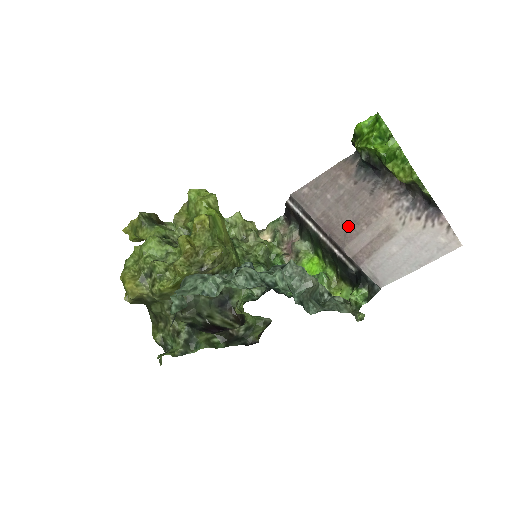
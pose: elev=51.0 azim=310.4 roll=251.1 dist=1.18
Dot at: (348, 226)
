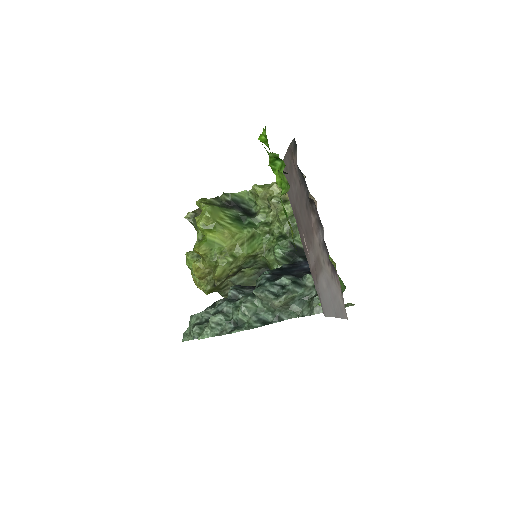
Dot at: (304, 235)
